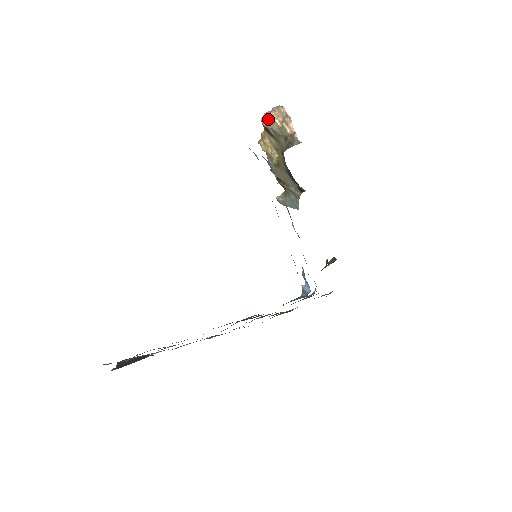
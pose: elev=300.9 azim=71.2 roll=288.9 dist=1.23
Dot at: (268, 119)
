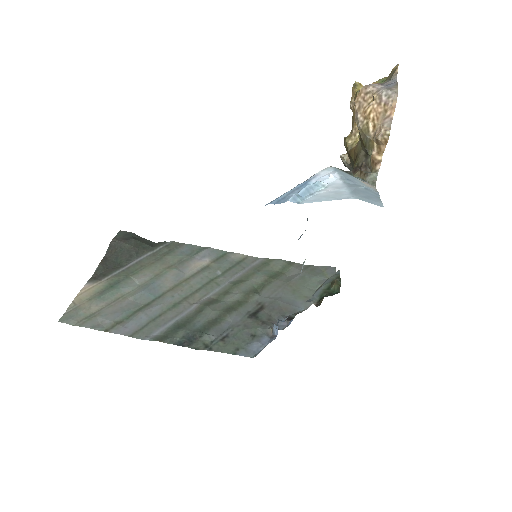
Dot at: (364, 106)
